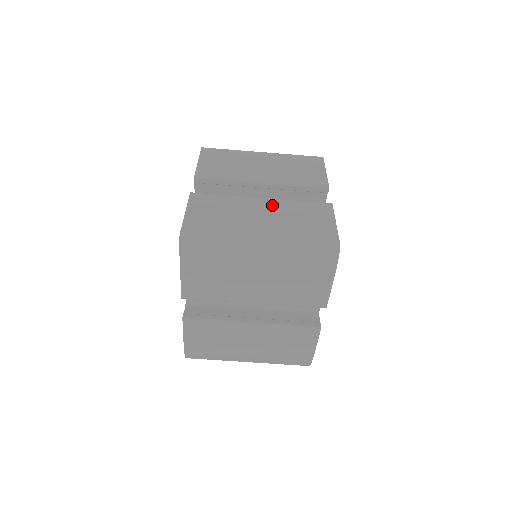
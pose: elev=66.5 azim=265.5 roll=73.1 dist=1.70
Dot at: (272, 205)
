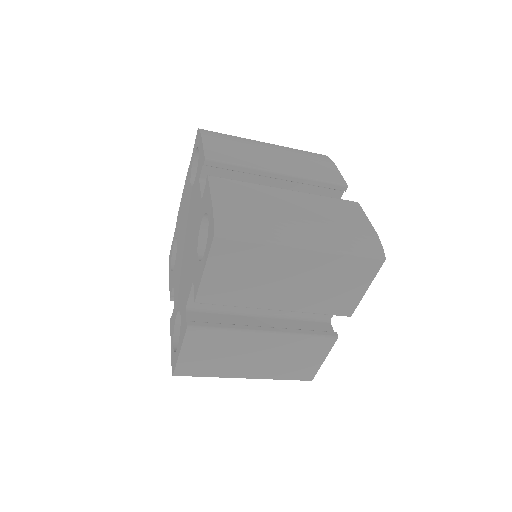
Dot at: (273, 343)
